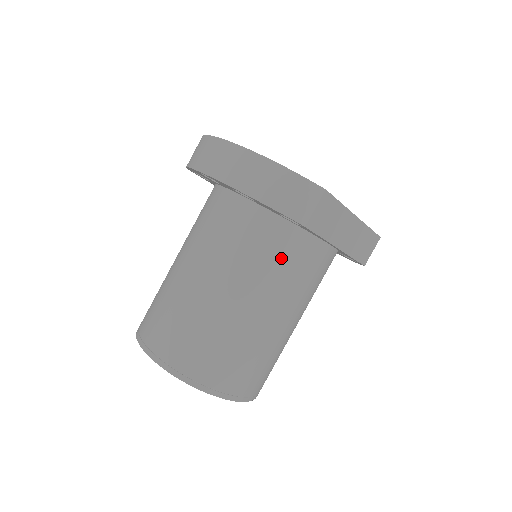
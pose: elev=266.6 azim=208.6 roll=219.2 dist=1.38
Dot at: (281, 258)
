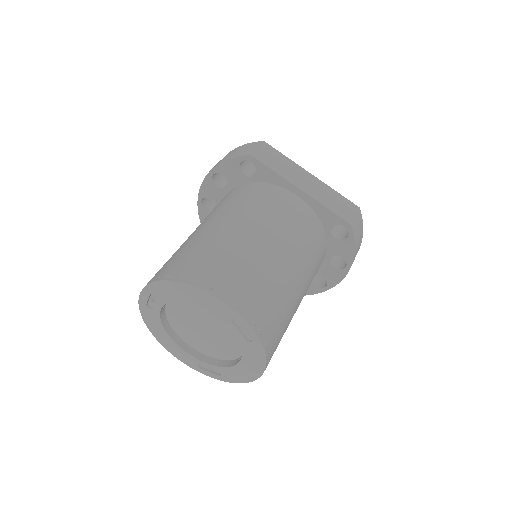
Dot at: (249, 197)
